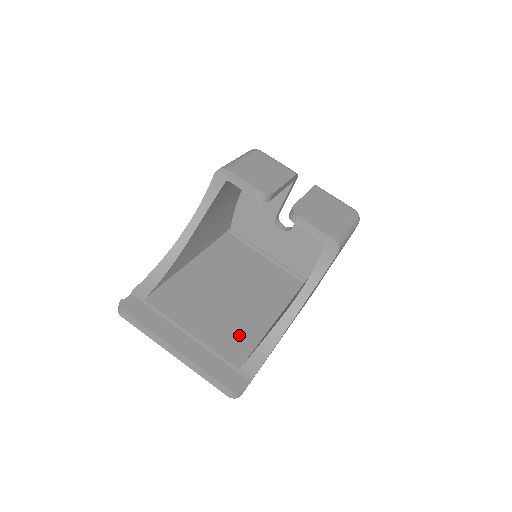
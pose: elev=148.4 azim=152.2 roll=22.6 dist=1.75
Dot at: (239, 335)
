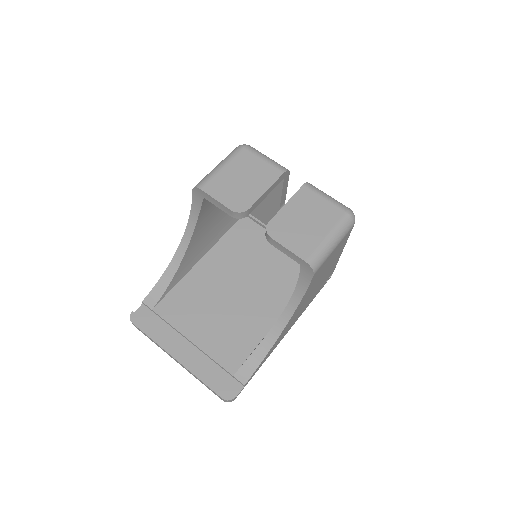
Dot at: (238, 339)
